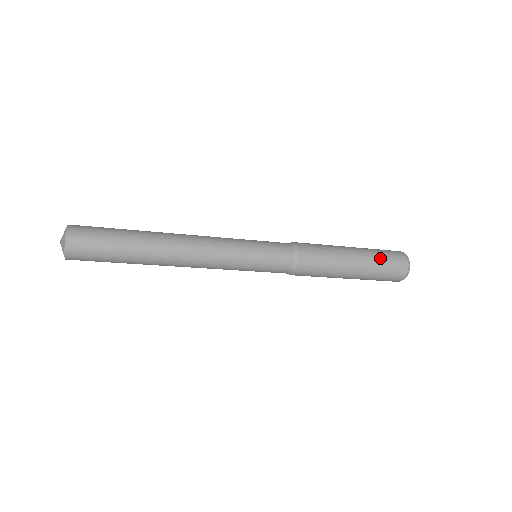
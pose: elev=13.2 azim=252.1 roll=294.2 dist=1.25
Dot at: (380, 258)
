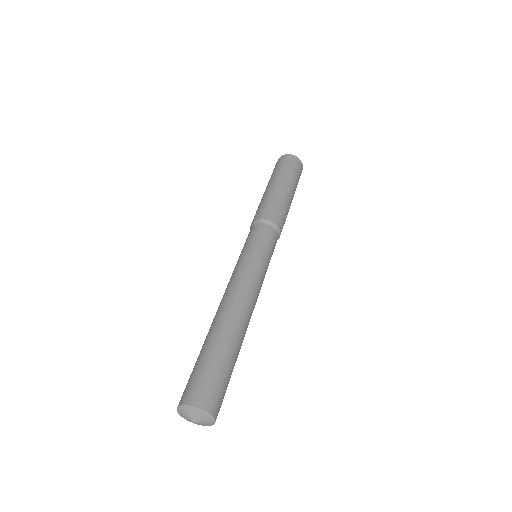
Dot at: occluded
